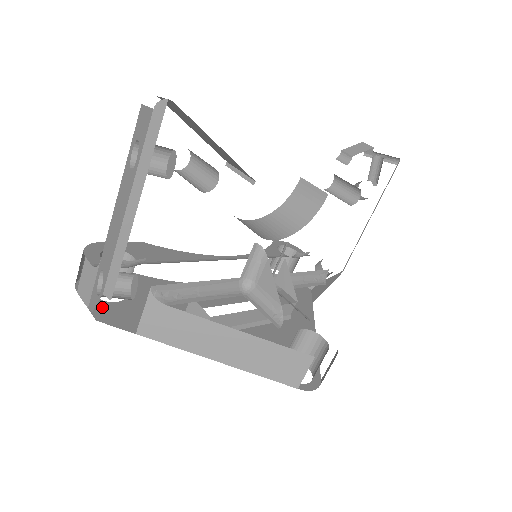
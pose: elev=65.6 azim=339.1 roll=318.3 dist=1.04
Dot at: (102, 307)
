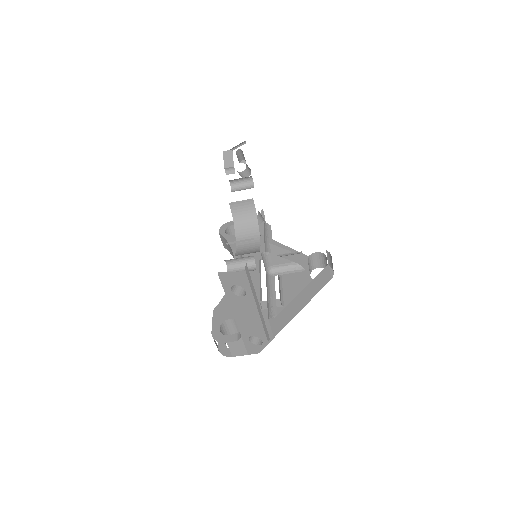
Dot at: occluded
